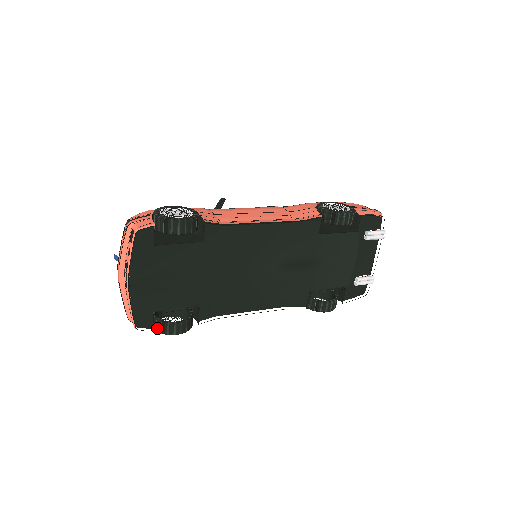
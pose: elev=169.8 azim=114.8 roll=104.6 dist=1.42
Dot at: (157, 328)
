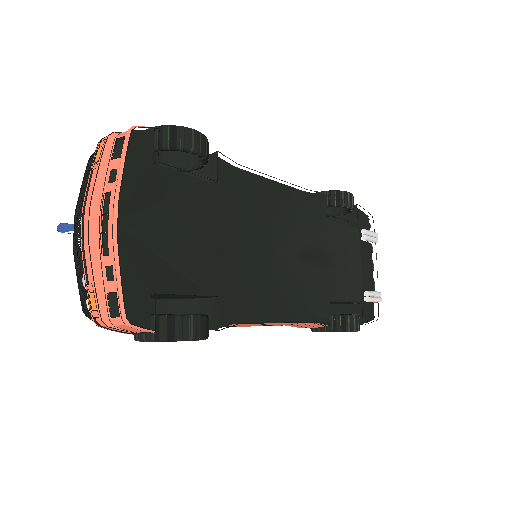
Dot at: (157, 332)
